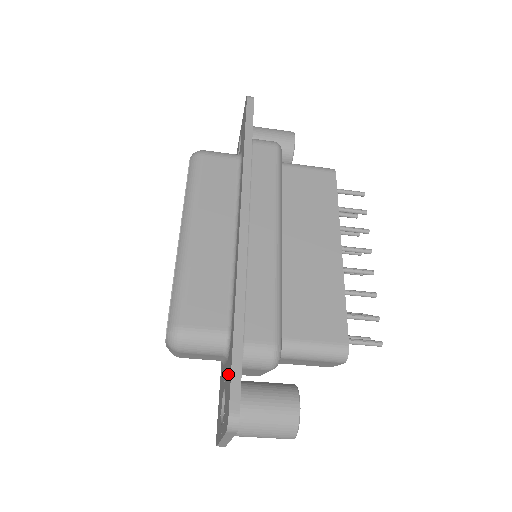
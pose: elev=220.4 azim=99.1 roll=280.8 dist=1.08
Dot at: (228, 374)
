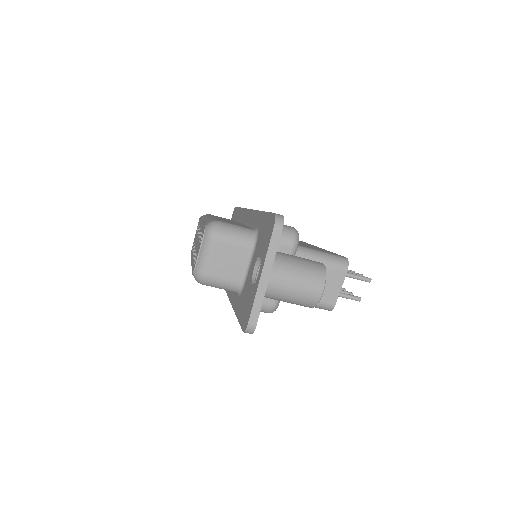
Dot at: (262, 233)
